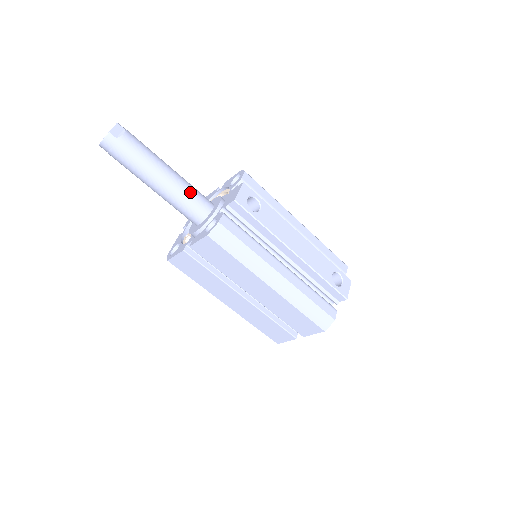
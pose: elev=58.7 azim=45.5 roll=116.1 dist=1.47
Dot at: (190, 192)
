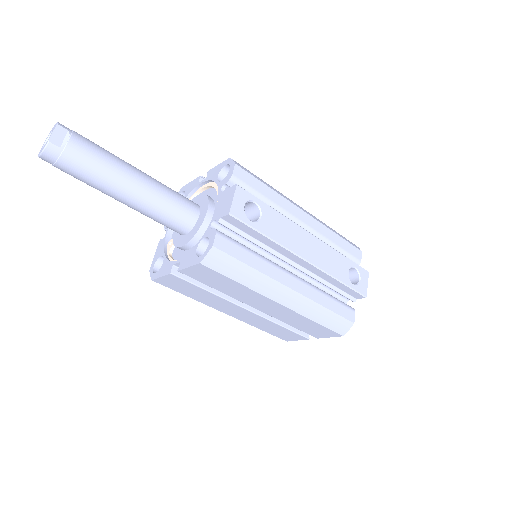
Dot at: (169, 200)
